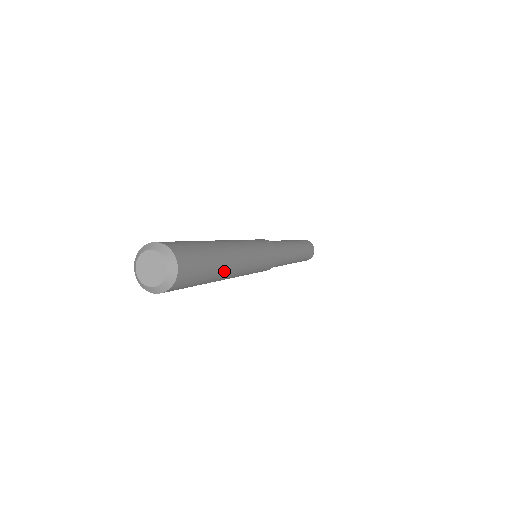
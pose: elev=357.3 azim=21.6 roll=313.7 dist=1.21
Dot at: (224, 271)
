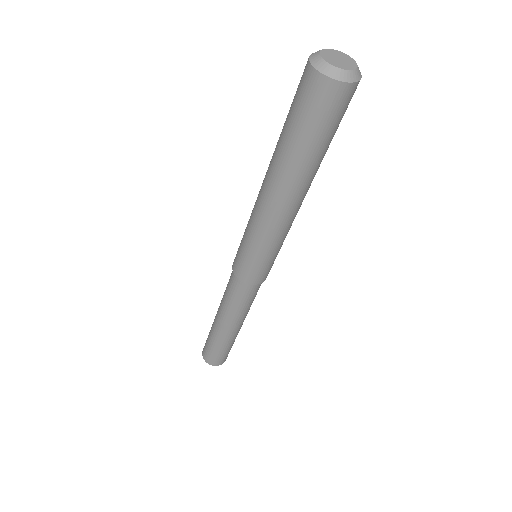
Dot at: (317, 170)
